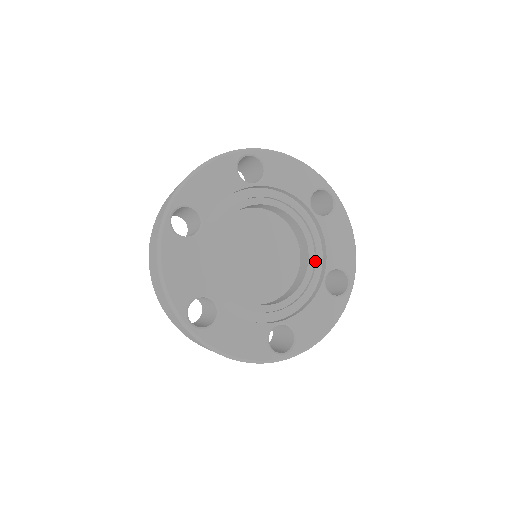
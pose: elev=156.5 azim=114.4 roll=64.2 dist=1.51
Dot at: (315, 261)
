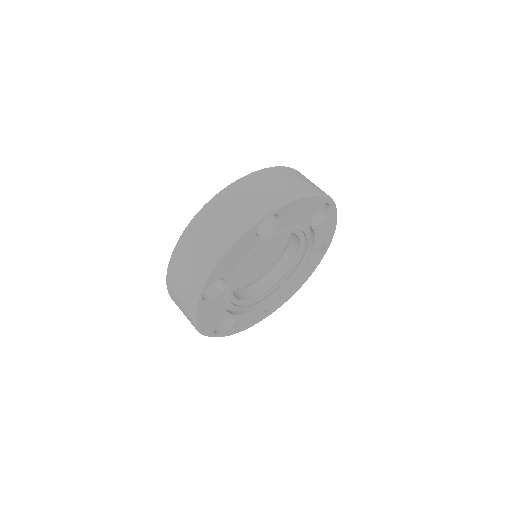
Dot at: (304, 250)
